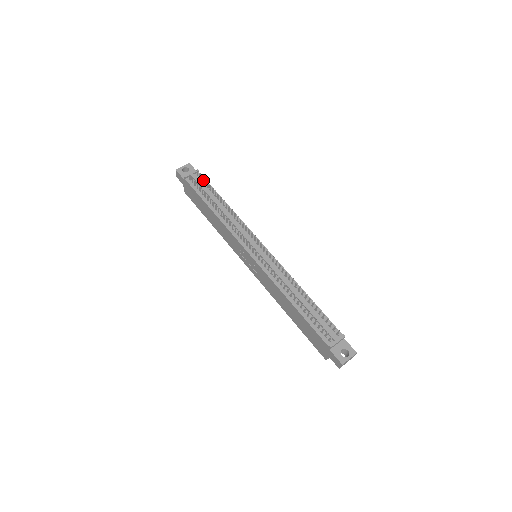
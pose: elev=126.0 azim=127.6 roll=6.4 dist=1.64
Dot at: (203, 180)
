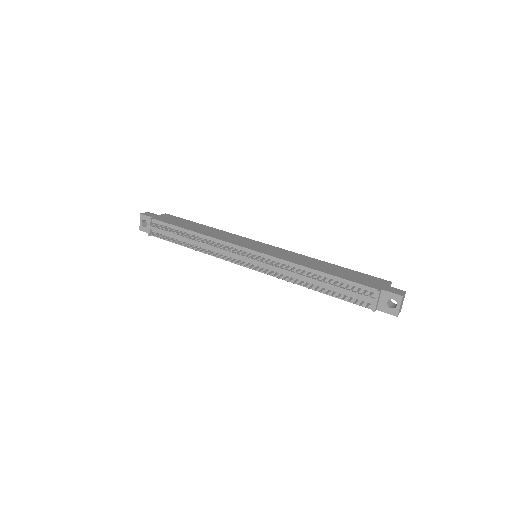
Dot at: (161, 224)
